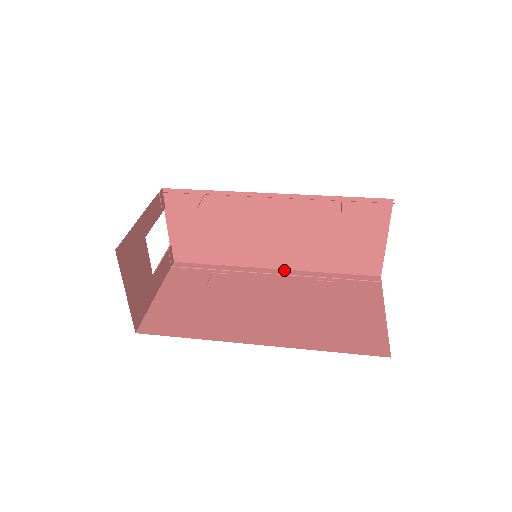
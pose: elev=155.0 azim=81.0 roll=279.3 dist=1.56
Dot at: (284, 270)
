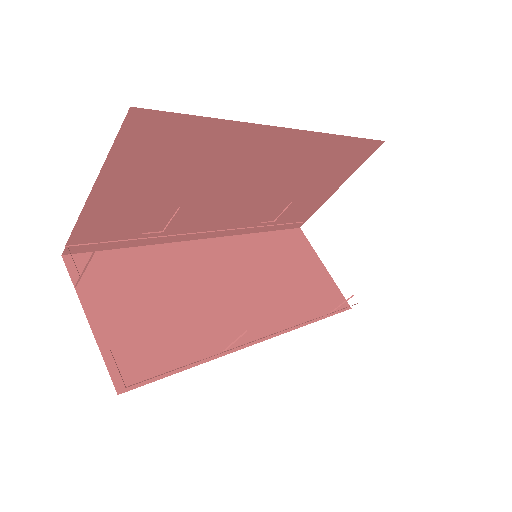
Dot at: (276, 335)
